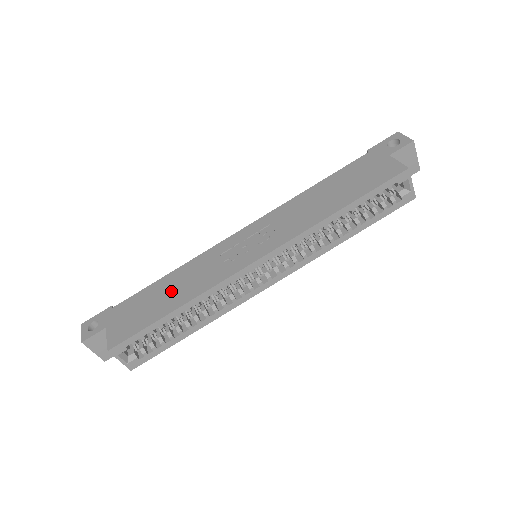
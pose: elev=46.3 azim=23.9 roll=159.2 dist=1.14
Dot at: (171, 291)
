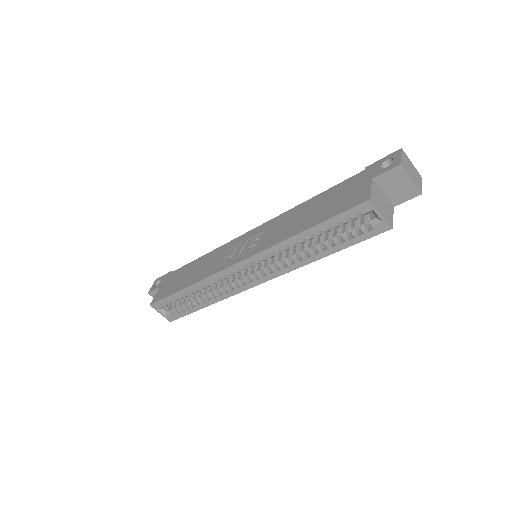
Dot at: (193, 271)
